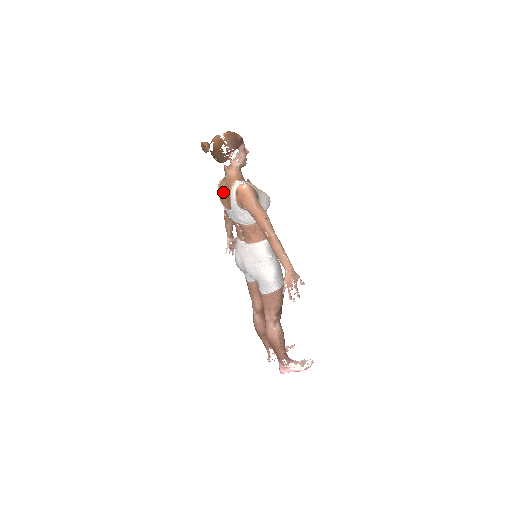
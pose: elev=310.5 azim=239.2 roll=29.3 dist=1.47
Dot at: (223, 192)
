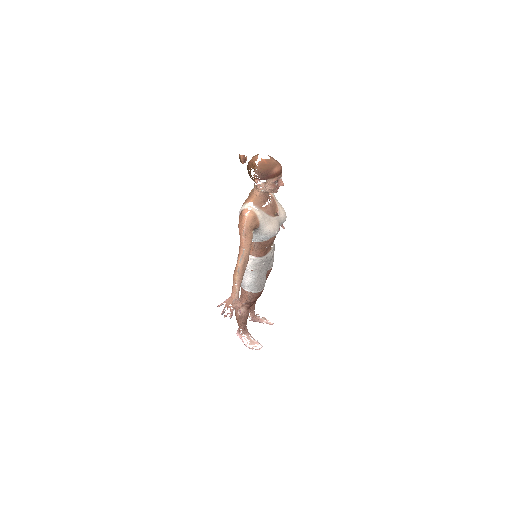
Dot at: occluded
